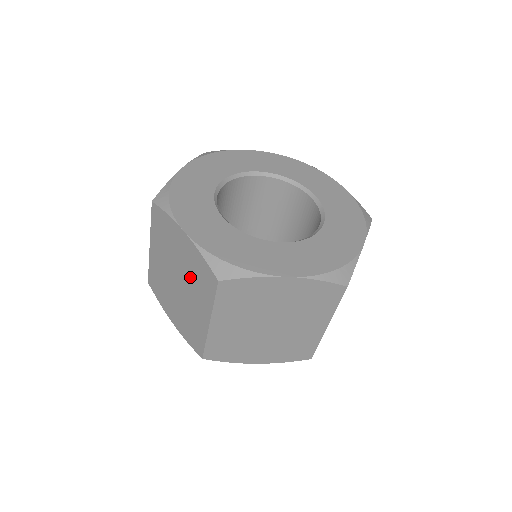
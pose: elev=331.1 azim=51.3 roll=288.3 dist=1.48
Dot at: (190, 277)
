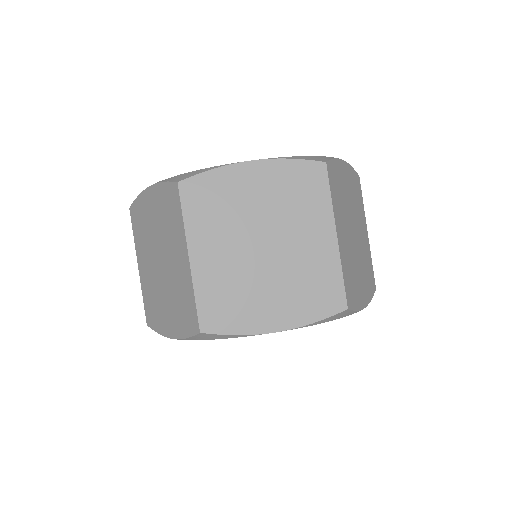
Dot at: (283, 210)
